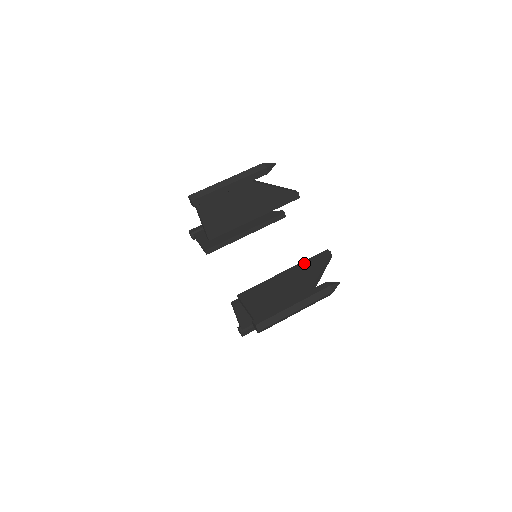
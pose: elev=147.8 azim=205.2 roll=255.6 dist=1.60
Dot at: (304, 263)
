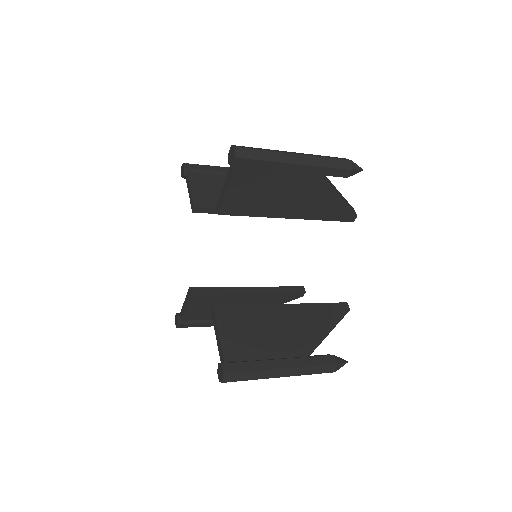
Dot at: (314, 307)
